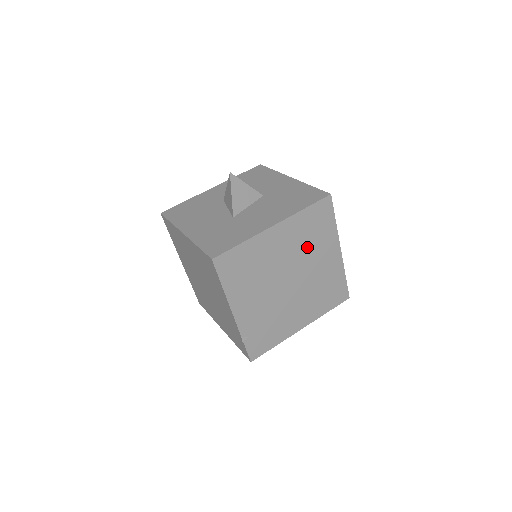
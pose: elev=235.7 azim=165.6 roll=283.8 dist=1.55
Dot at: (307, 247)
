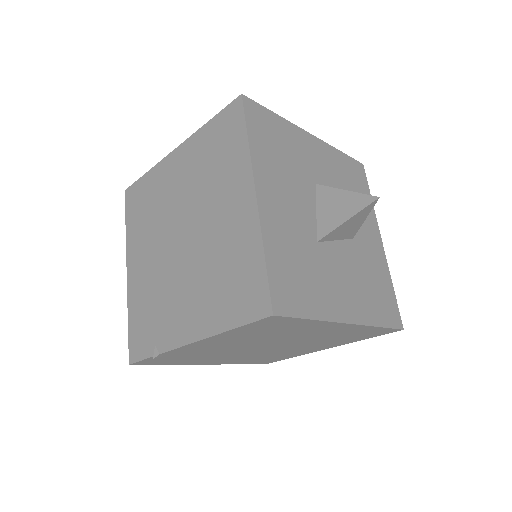
Dot at: (323, 340)
